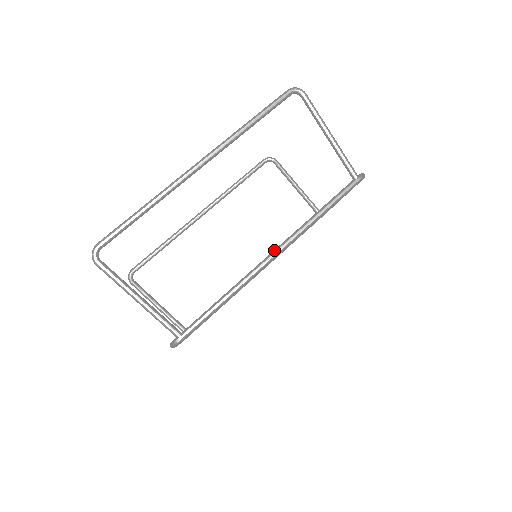
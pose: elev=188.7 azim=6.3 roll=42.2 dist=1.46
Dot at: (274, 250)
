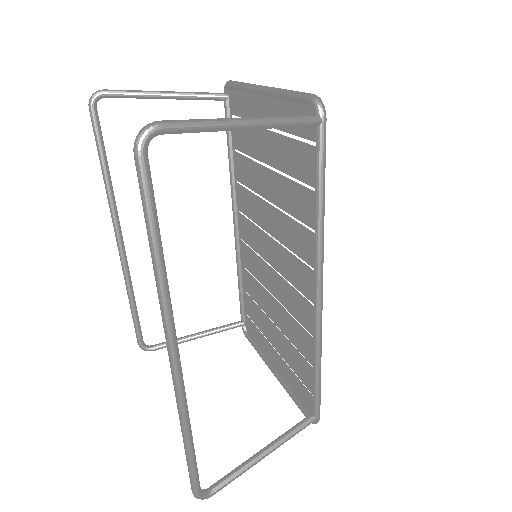
Dot at: (315, 291)
